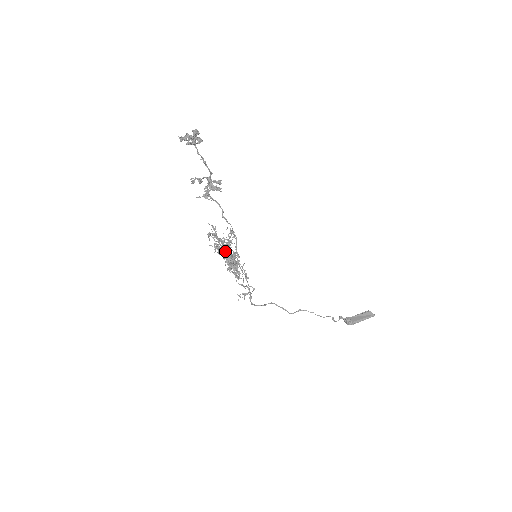
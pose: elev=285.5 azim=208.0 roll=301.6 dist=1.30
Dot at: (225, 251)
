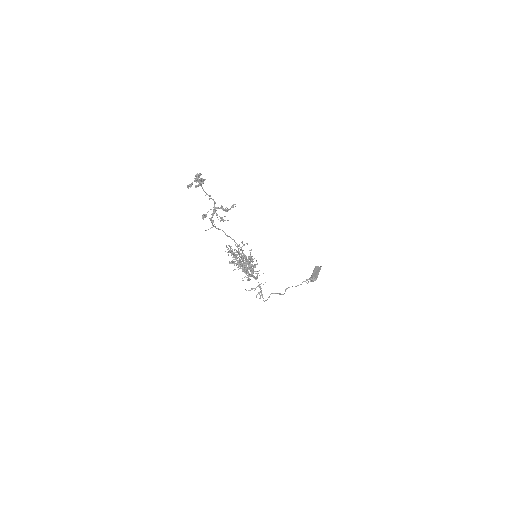
Dot at: (243, 260)
